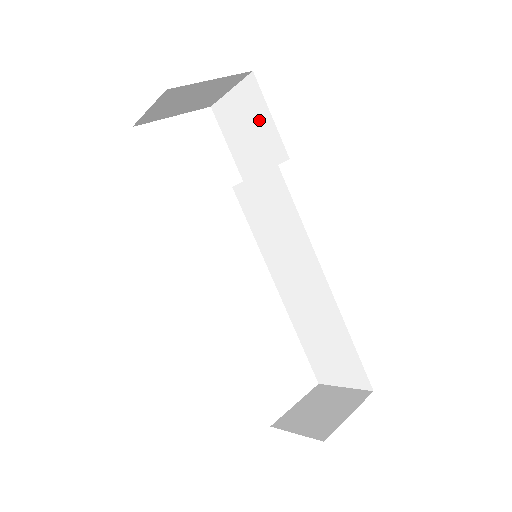
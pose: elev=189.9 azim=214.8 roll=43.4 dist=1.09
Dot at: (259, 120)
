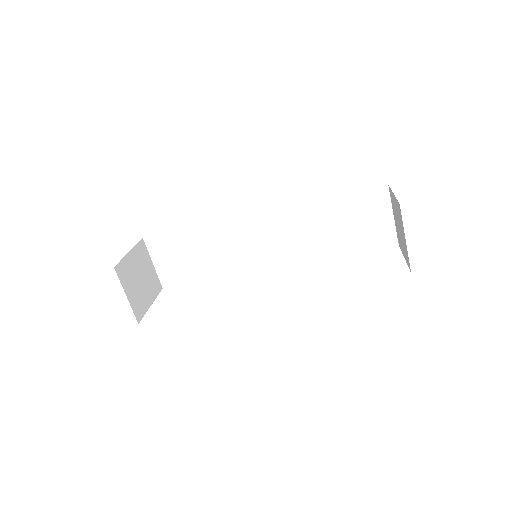
Dot at: (174, 244)
